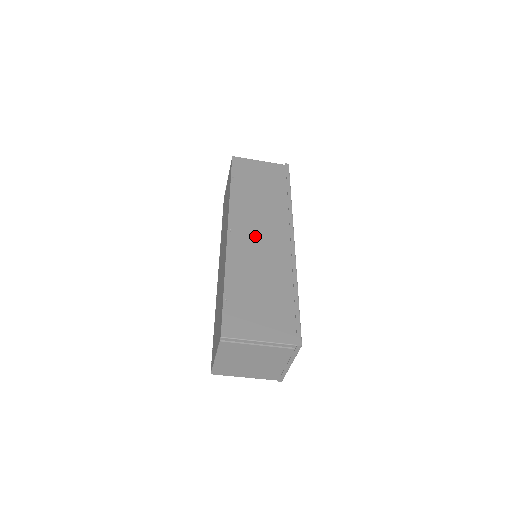
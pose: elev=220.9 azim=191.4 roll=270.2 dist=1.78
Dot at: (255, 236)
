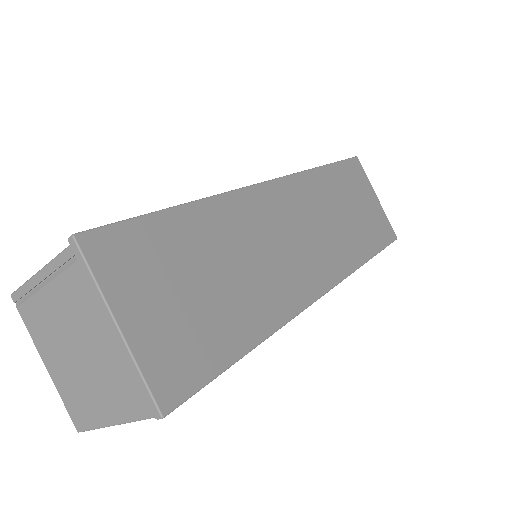
Dot at: occluded
